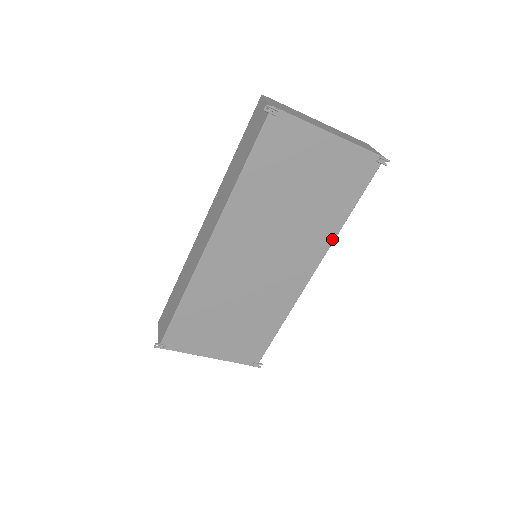
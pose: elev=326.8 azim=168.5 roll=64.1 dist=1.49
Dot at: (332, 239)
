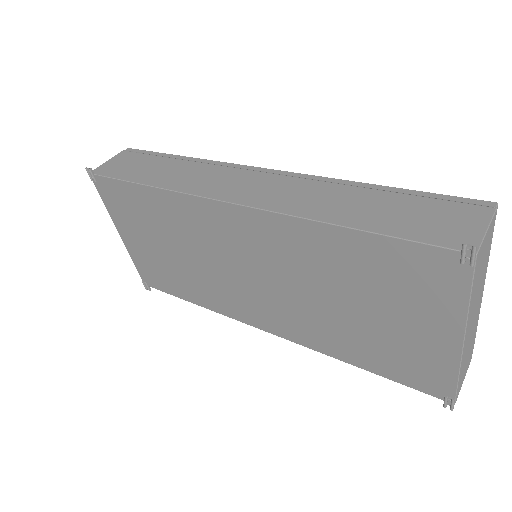
Dot at: (318, 349)
